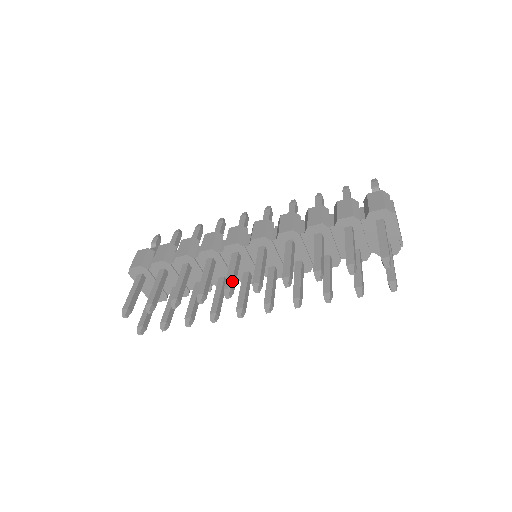
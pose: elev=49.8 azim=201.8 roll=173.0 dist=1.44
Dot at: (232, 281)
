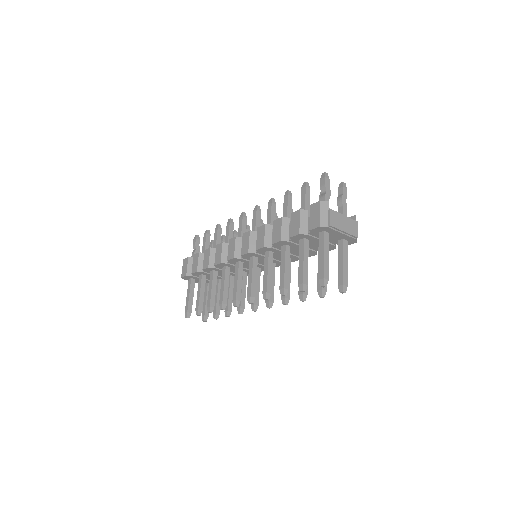
Dot at: (236, 293)
